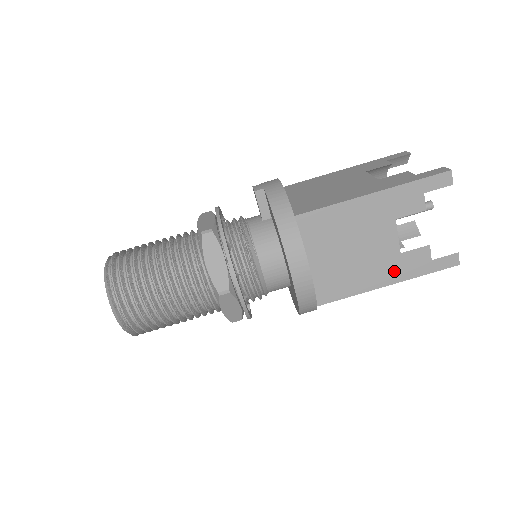
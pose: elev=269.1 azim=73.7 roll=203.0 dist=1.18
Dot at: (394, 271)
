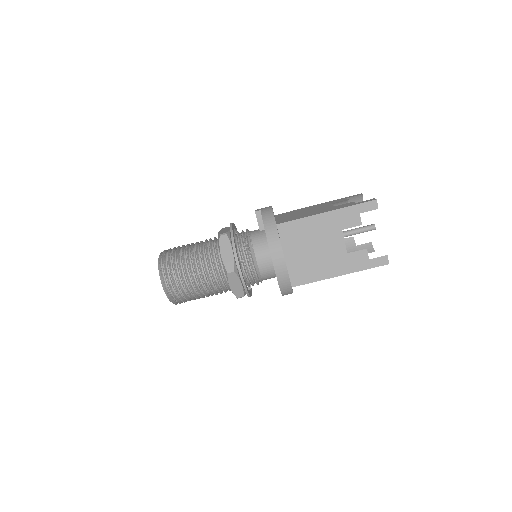
Dot at: (344, 266)
